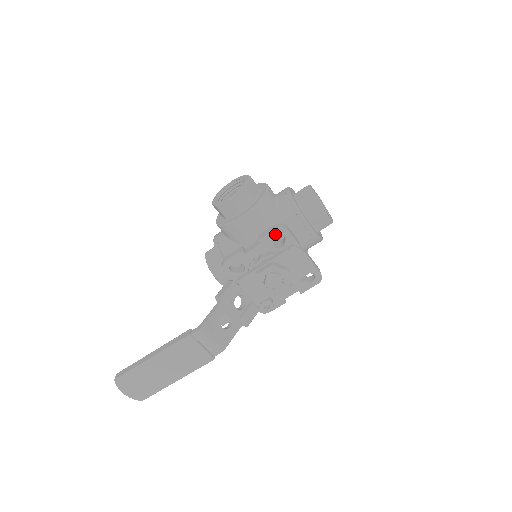
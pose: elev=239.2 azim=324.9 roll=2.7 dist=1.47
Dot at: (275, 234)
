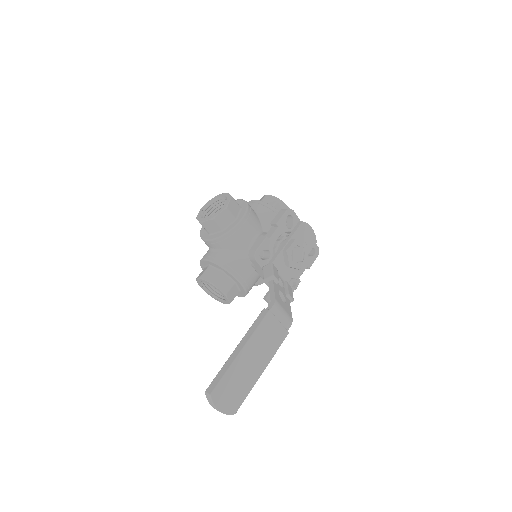
Dot at: (286, 215)
